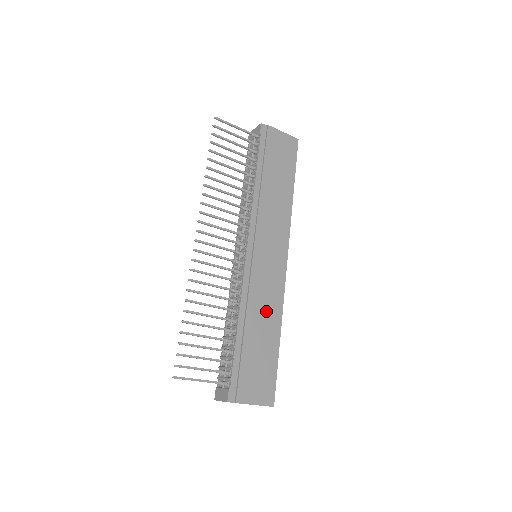
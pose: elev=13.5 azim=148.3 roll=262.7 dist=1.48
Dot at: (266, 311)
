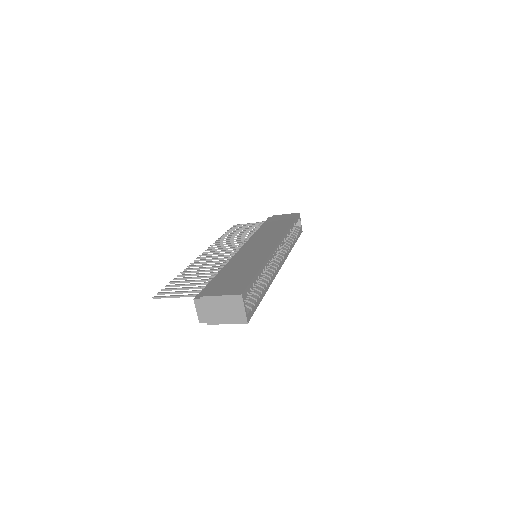
Dot at: (249, 262)
